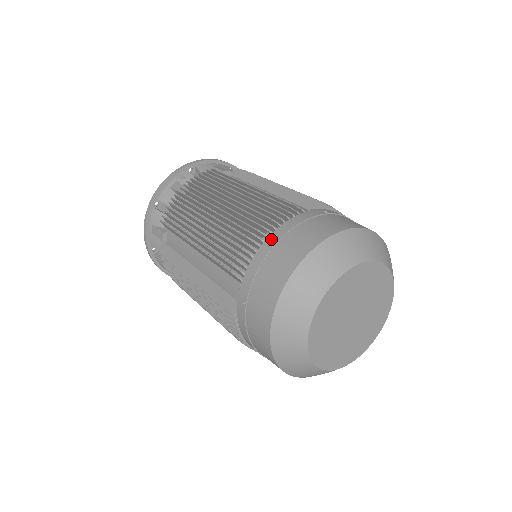
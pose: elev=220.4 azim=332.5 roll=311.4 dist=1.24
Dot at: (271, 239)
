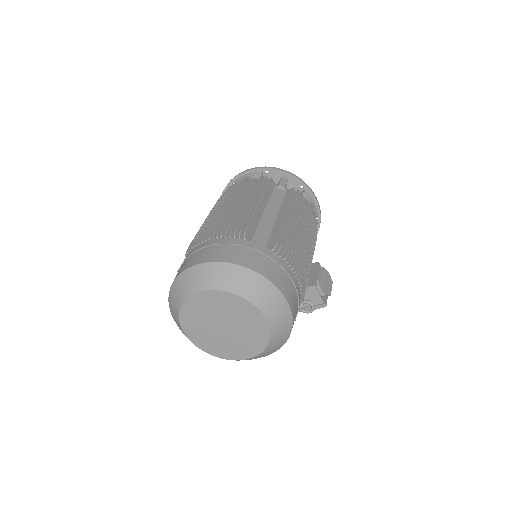
Dot at: (208, 242)
